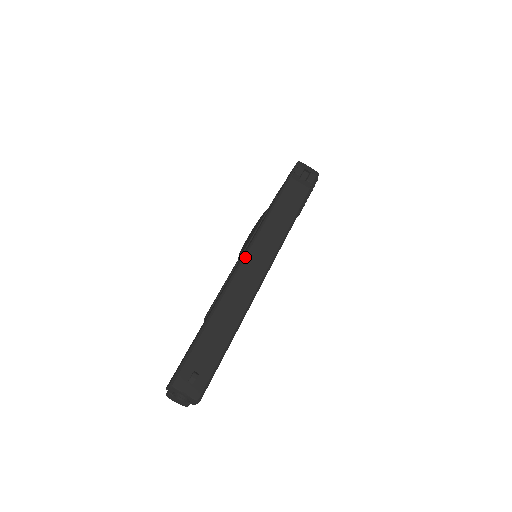
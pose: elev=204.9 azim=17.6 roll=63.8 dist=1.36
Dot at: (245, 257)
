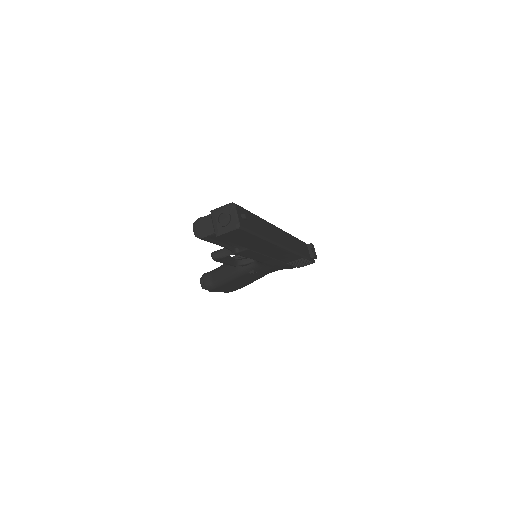
Dot at: (281, 229)
